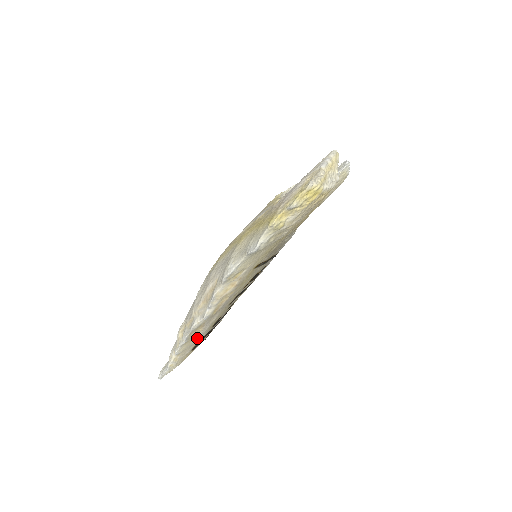
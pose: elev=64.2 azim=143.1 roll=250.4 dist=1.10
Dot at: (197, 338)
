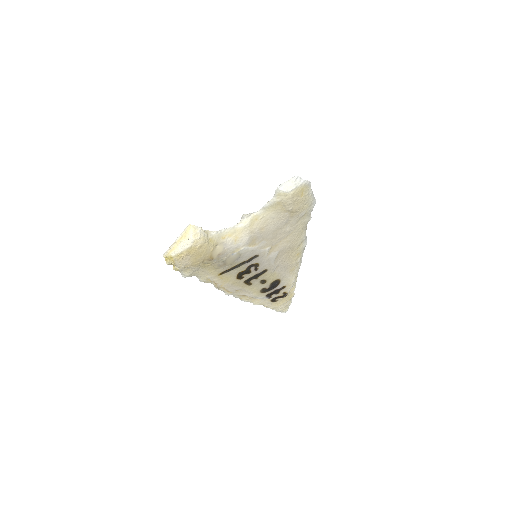
Dot at: (259, 298)
